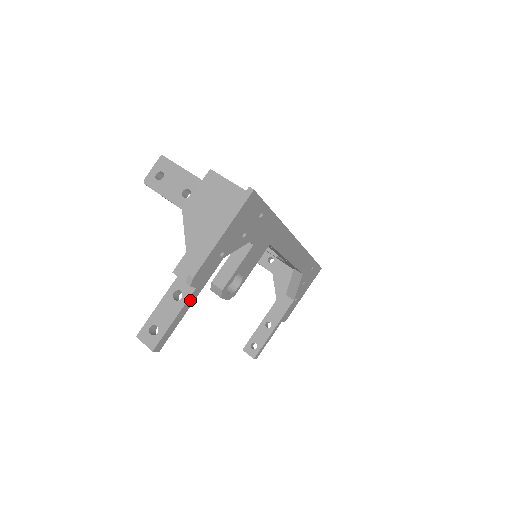
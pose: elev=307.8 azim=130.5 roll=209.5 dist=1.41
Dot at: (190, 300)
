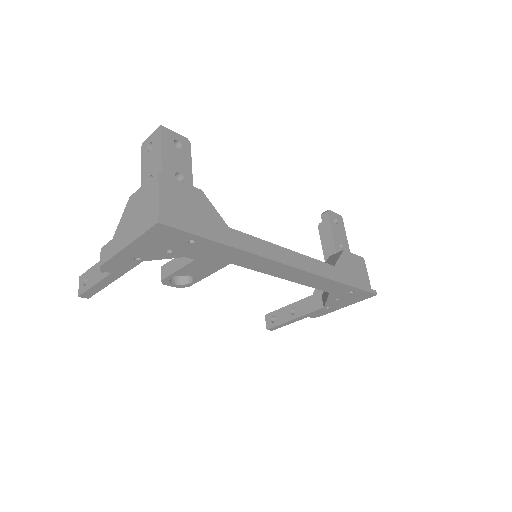
Dot at: (109, 278)
